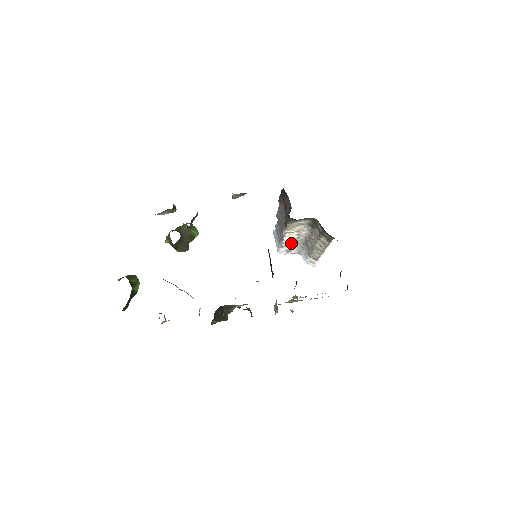
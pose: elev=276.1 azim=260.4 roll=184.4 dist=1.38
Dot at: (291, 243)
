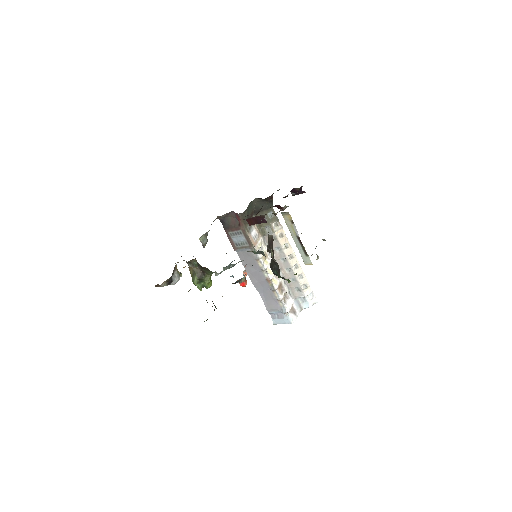
Dot at: (283, 292)
